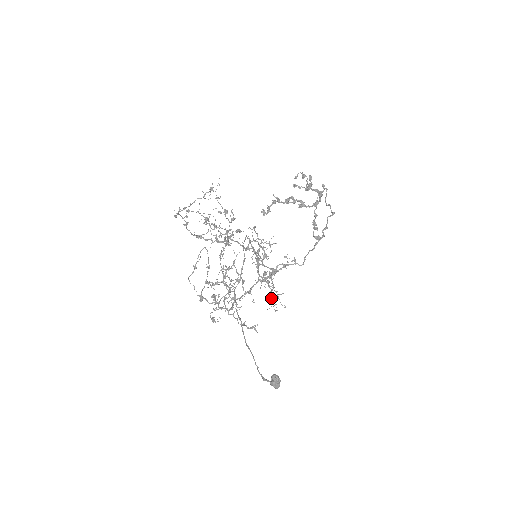
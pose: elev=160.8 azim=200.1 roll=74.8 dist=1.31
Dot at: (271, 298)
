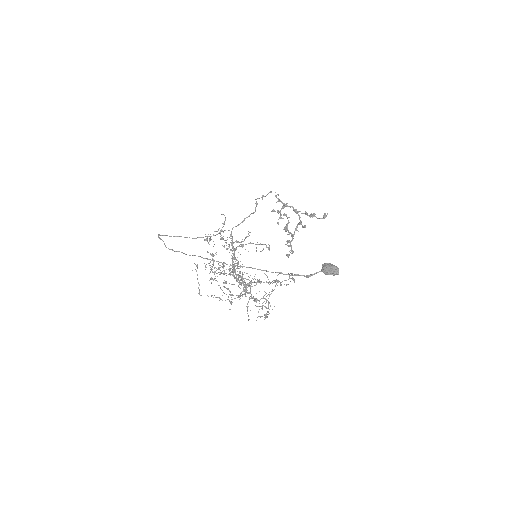
Dot at: (268, 249)
